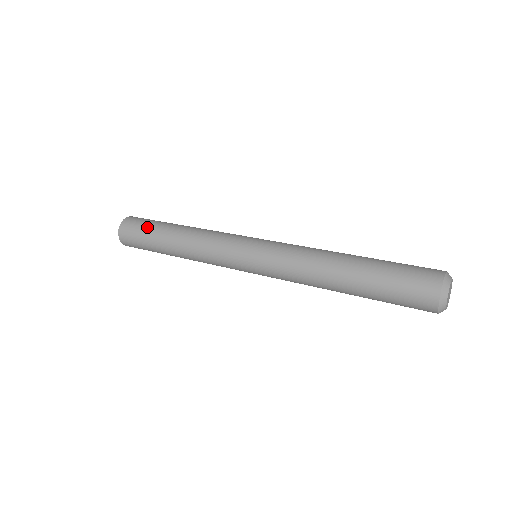
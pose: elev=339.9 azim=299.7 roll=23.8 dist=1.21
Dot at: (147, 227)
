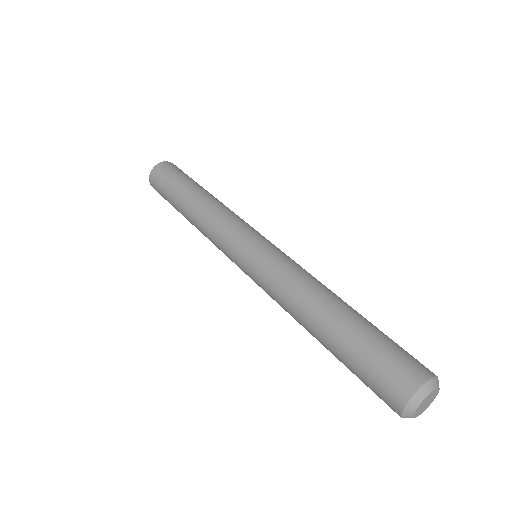
Dot at: (166, 192)
